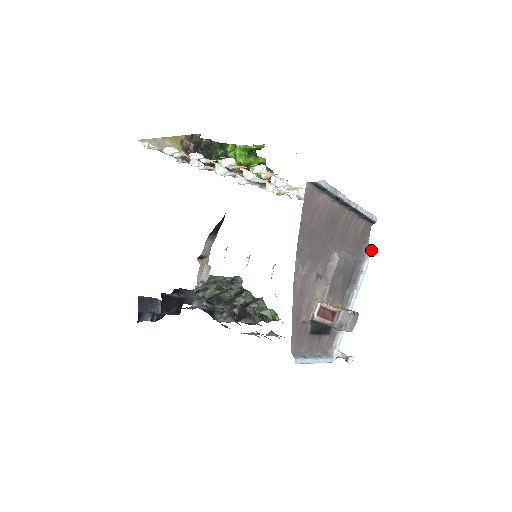
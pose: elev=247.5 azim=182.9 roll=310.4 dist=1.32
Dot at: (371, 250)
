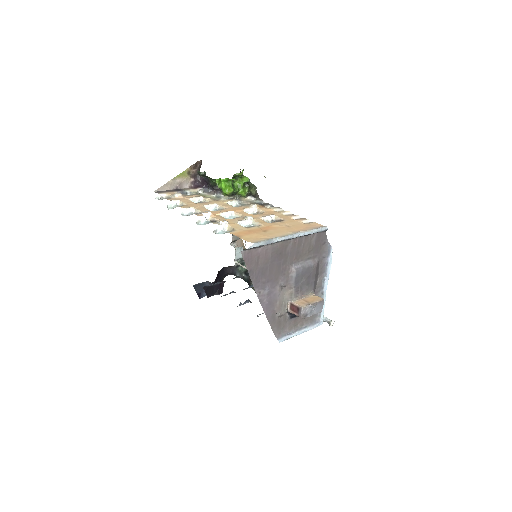
Dot at: (331, 247)
